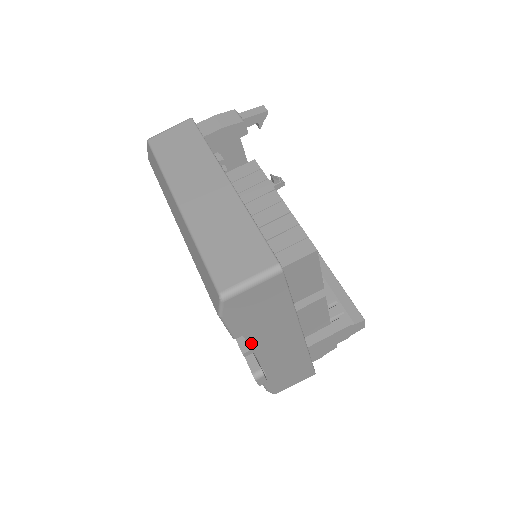
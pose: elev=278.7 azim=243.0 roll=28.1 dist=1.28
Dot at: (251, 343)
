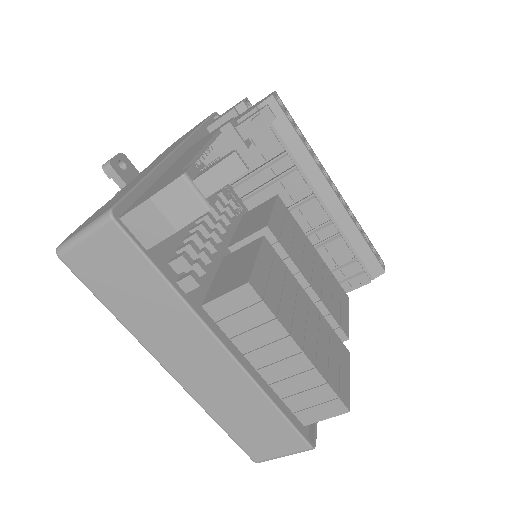
Dot at: occluded
